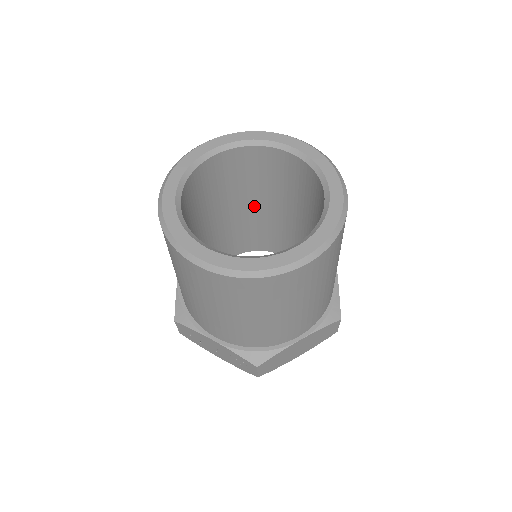
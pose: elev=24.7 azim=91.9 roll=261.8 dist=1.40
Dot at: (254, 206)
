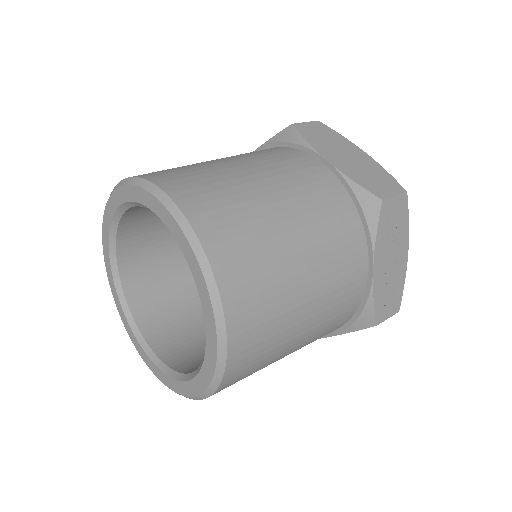
Dot at: occluded
